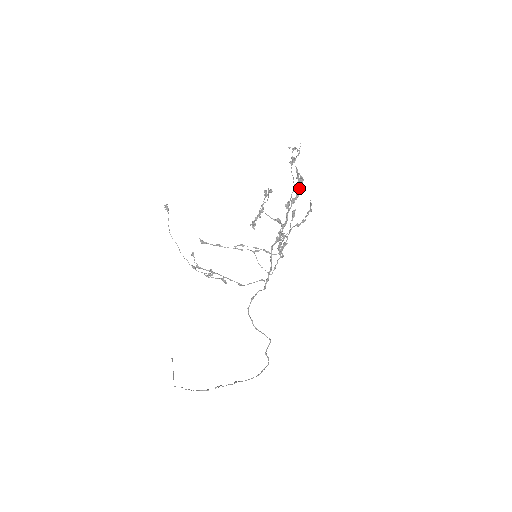
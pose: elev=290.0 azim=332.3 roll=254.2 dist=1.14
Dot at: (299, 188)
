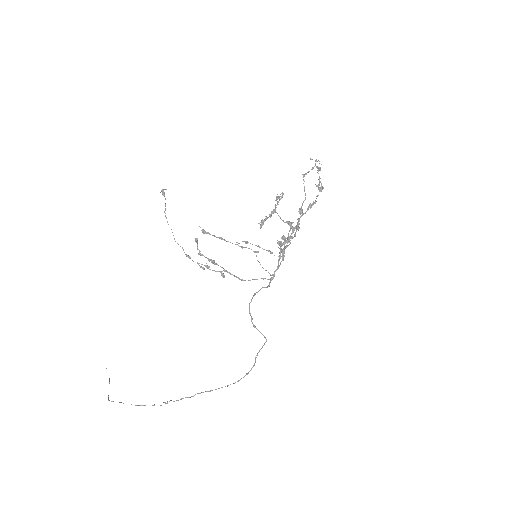
Dot at: (317, 196)
